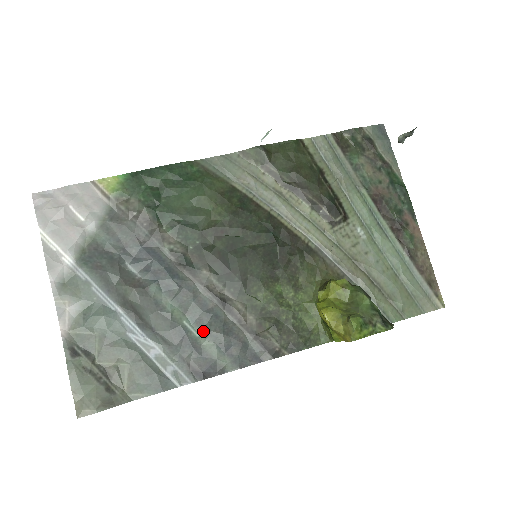
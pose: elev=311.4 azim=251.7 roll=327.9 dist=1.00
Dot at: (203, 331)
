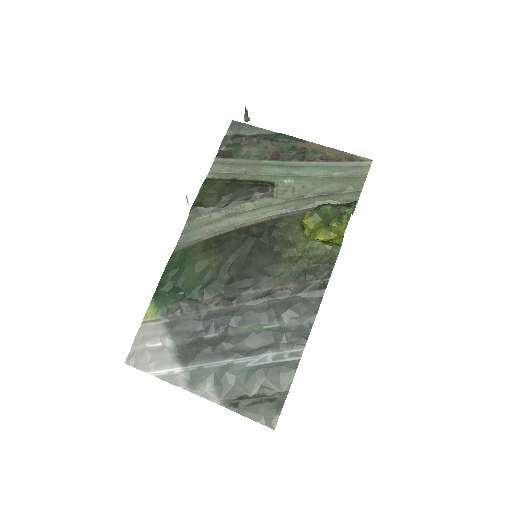
Dot at: (278, 320)
